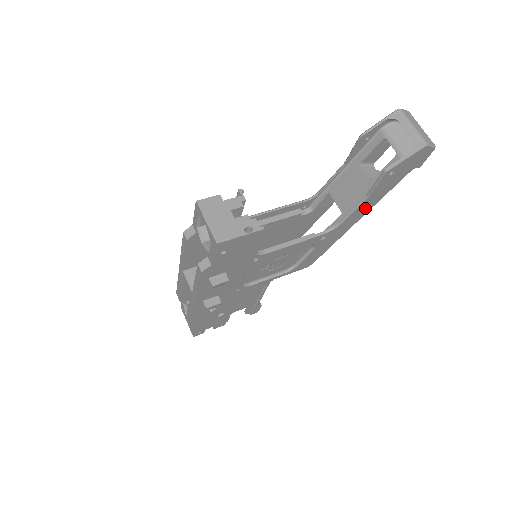
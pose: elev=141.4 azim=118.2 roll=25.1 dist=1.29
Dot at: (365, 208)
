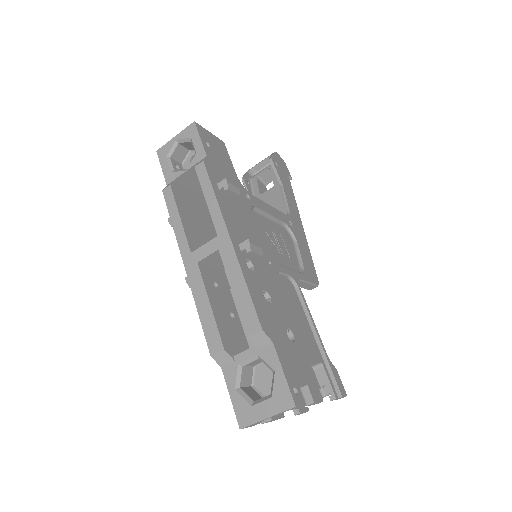
Dot at: (292, 203)
